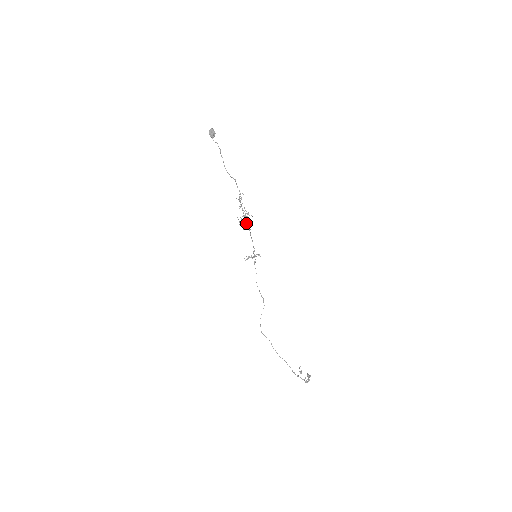
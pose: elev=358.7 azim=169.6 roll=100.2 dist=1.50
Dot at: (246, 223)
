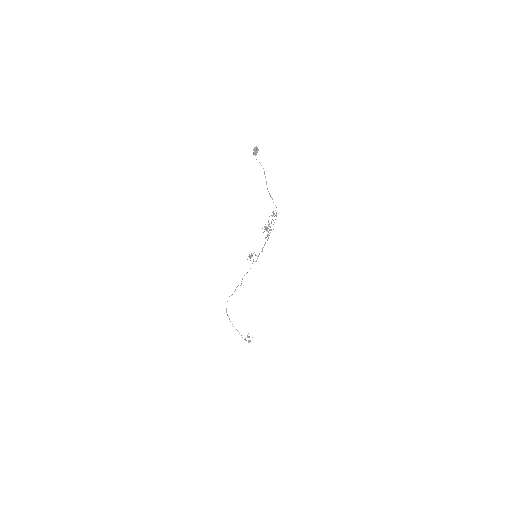
Dot at: occluded
